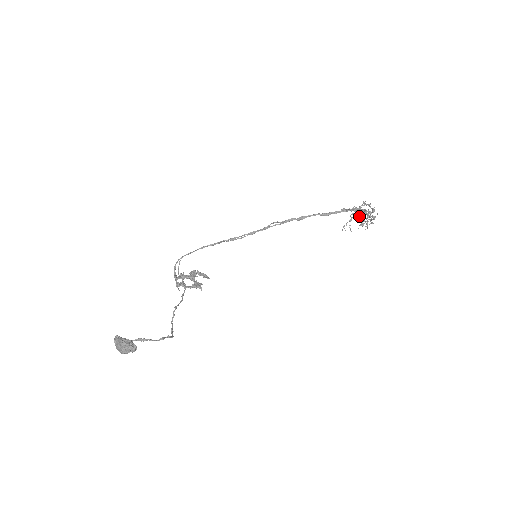
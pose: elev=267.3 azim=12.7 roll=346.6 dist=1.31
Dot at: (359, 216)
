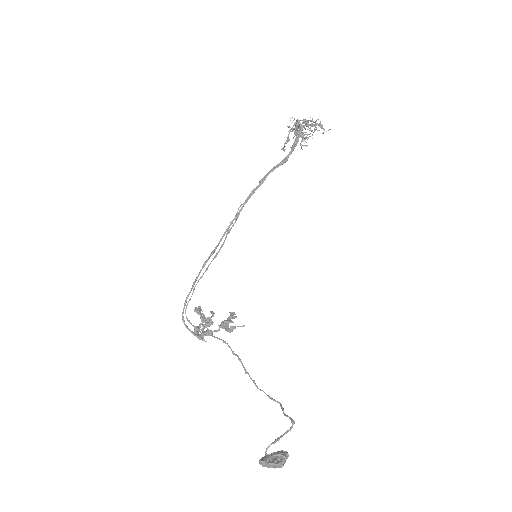
Dot at: (295, 131)
